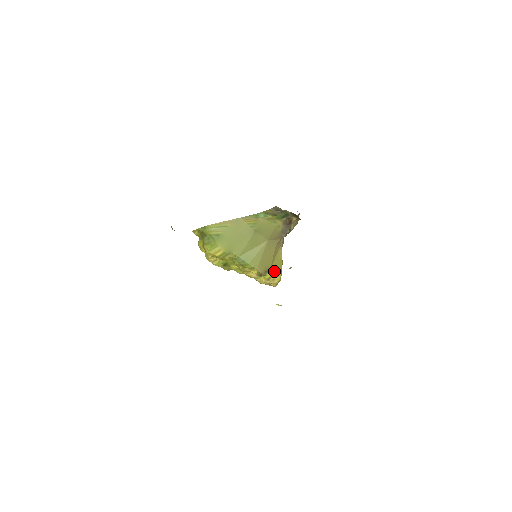
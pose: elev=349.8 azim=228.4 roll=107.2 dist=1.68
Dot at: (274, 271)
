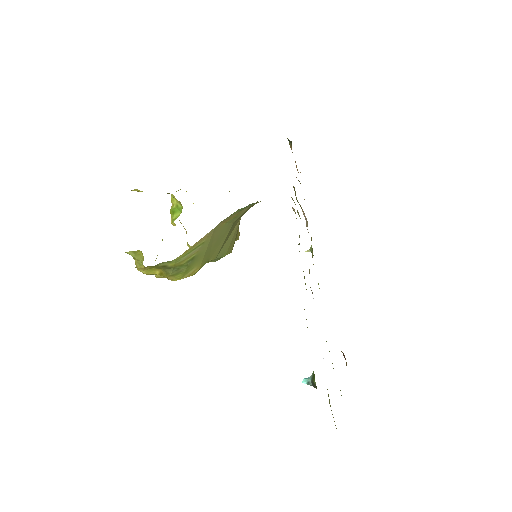
Dot at: (237, 234)
